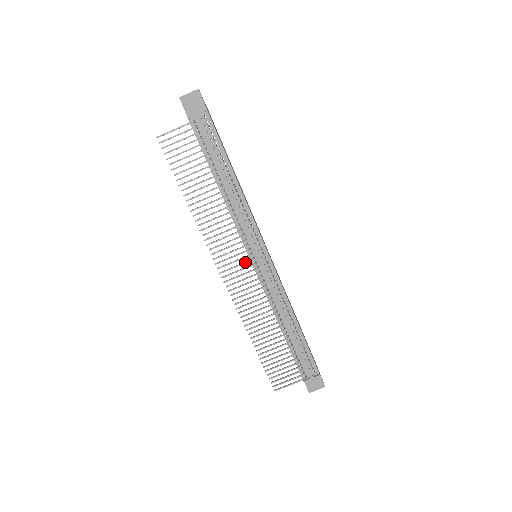
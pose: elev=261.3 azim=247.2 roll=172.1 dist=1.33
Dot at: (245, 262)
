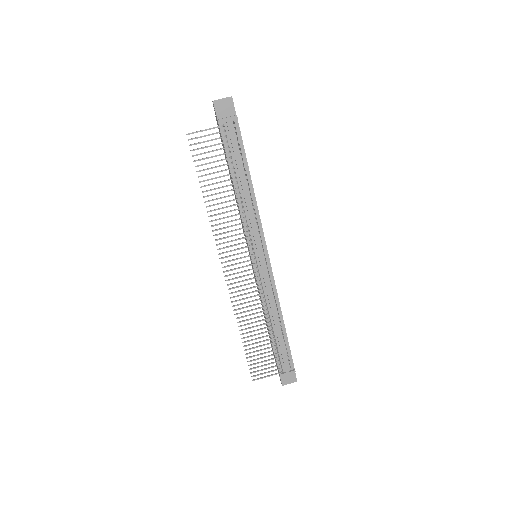
Dot at: (247, 261)
